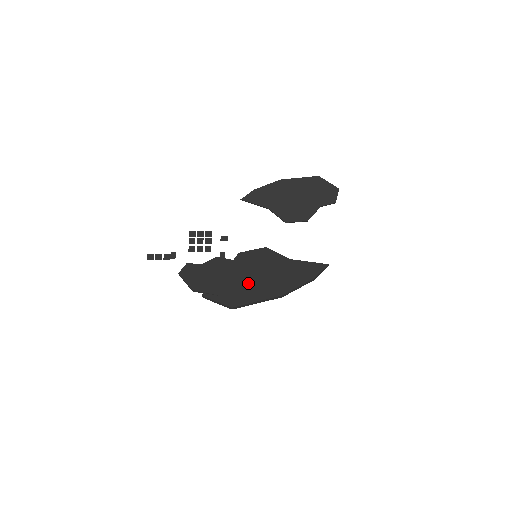
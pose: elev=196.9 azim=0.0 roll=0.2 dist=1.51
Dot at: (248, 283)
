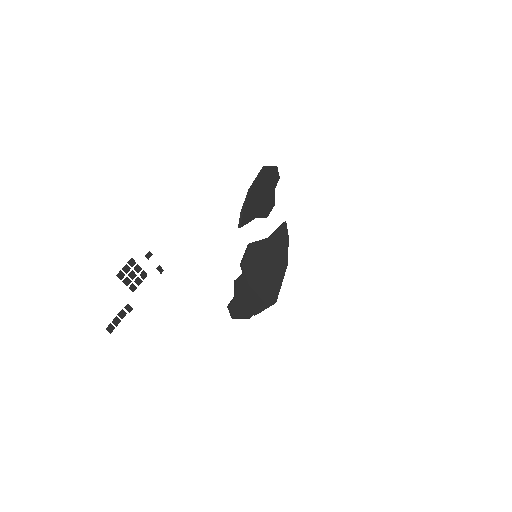
Dot at: (267, 278)
